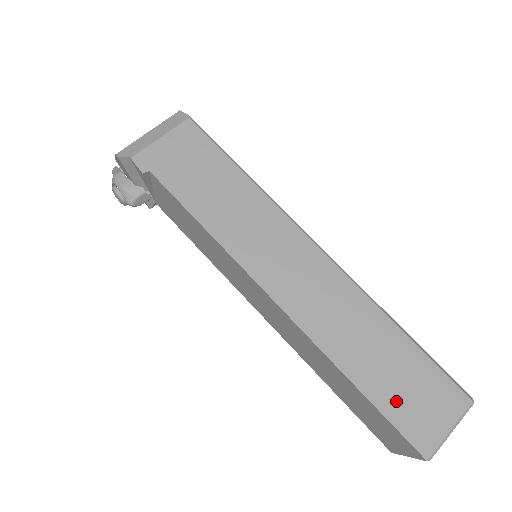
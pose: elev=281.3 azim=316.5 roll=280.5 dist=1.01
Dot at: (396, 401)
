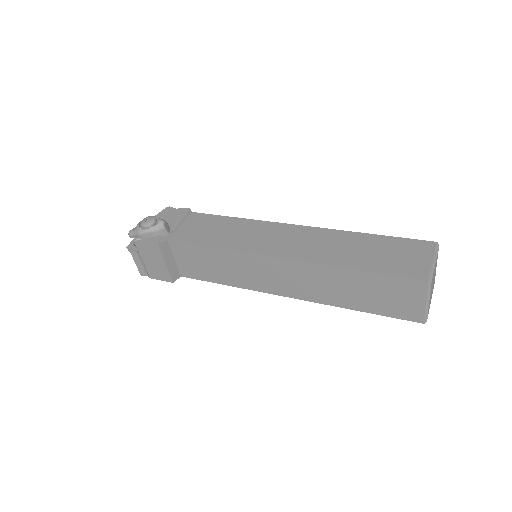
Dot at: occluded
